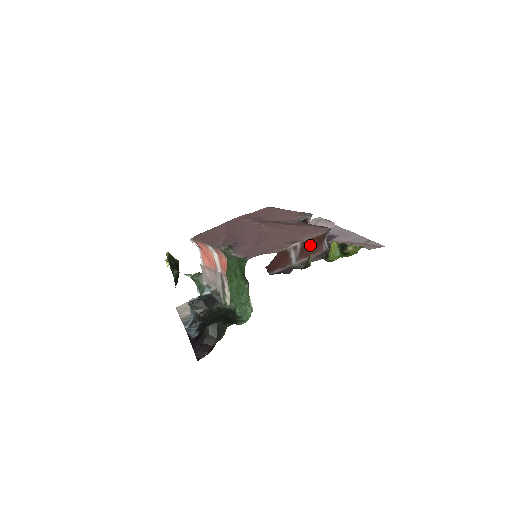
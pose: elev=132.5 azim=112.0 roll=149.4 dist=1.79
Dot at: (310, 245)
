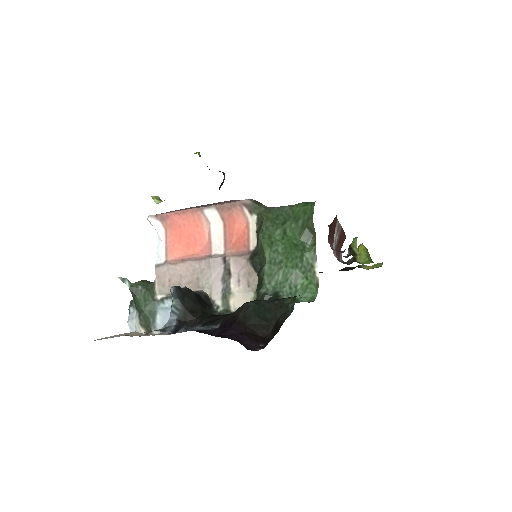
Dot at: (341, 240)
